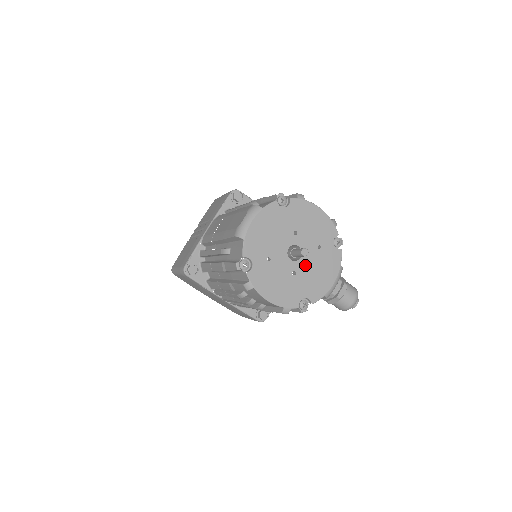
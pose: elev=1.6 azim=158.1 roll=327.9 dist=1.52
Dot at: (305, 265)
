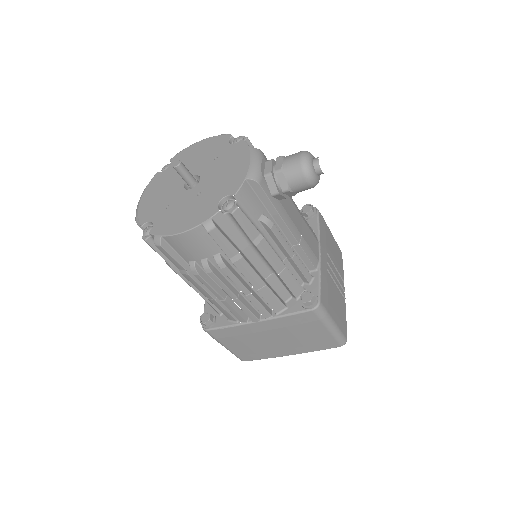
Dot at: (208, 180)
